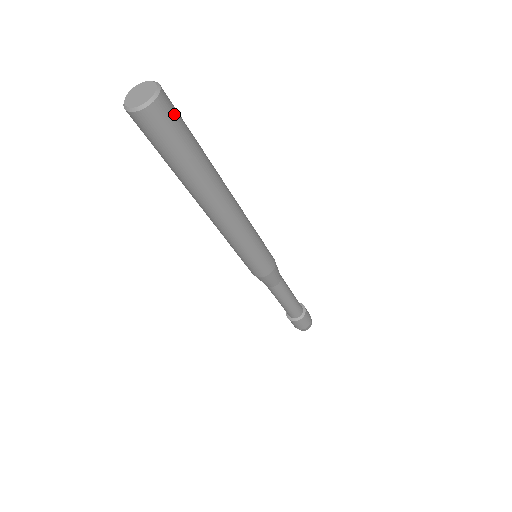
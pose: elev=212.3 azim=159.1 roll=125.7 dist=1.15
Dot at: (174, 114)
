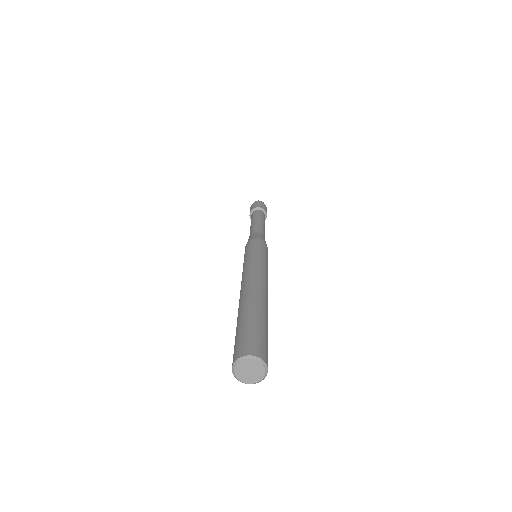
Dot at: occluded
